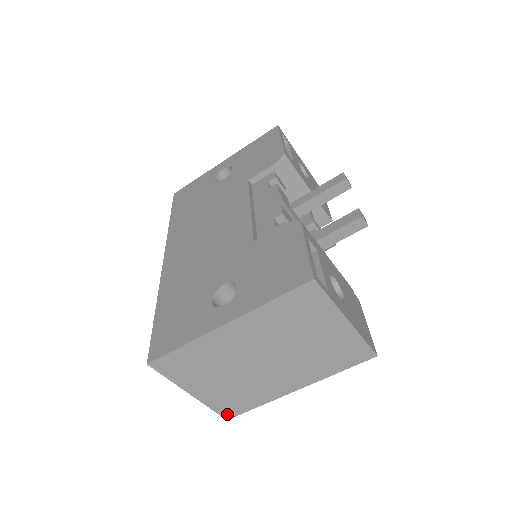
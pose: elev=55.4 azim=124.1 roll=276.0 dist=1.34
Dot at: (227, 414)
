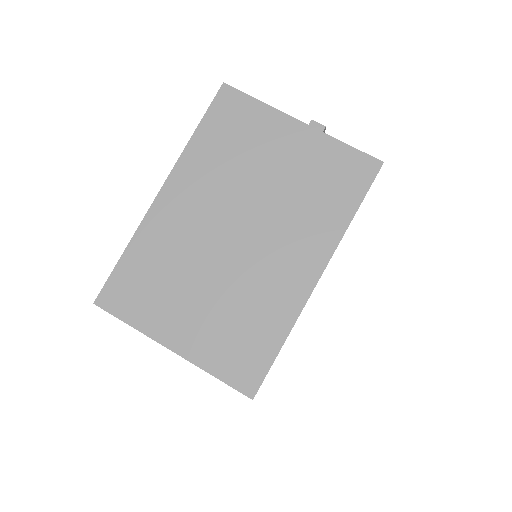
Dot at: (245, 383)
